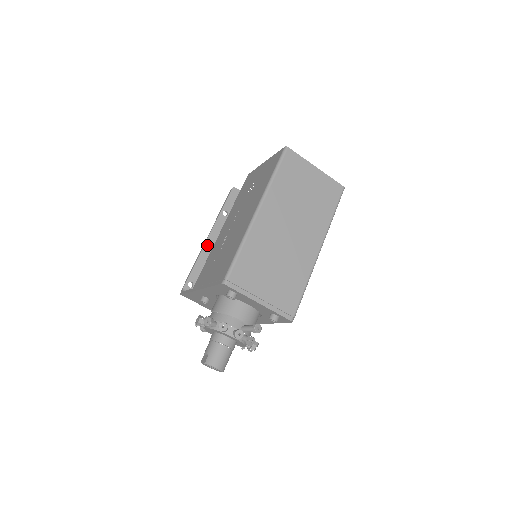
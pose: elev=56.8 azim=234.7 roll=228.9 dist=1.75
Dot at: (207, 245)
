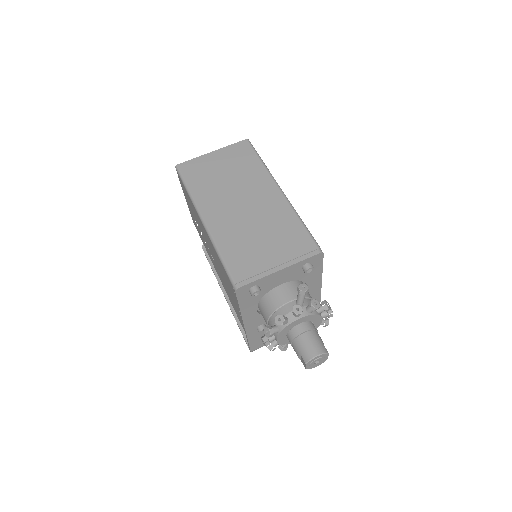
Dot at: (229, 300)
